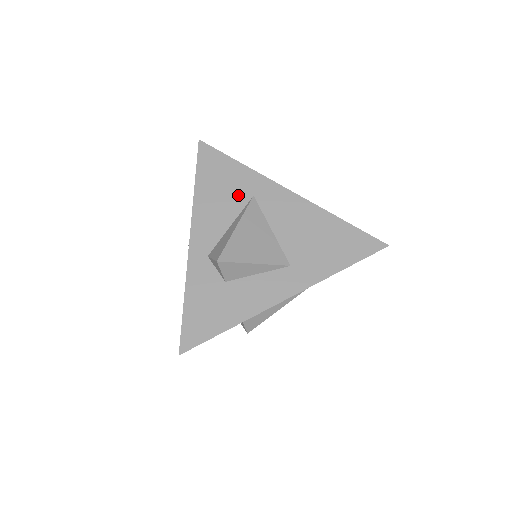
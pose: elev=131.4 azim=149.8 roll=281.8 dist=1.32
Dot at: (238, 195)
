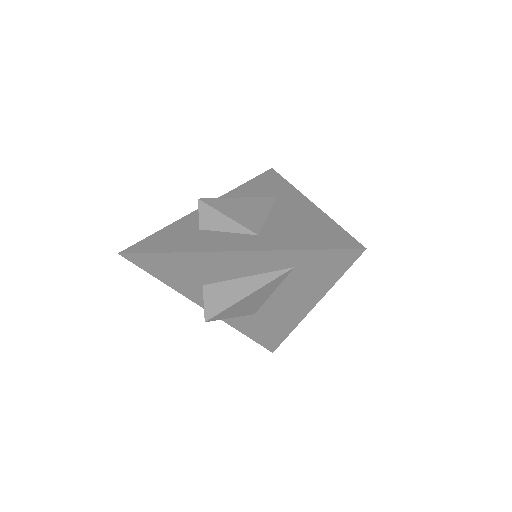
Dot at: (266, 194)
